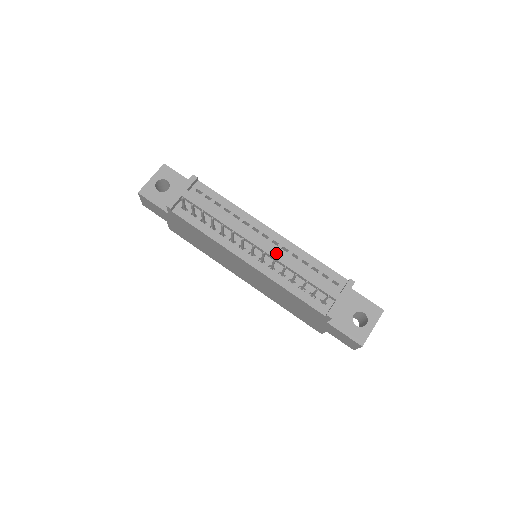
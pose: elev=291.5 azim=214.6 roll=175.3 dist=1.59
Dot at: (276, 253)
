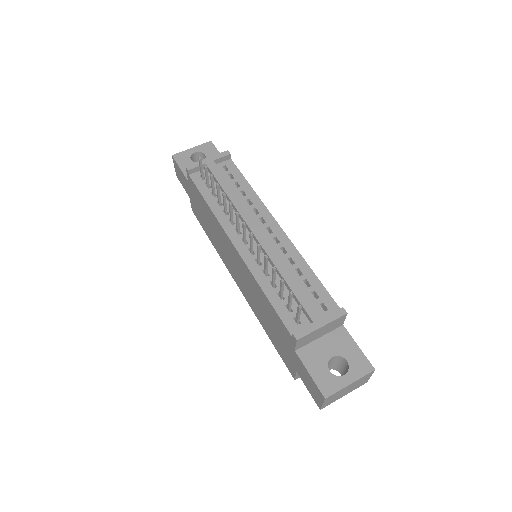
Dot at: (270, 247)
